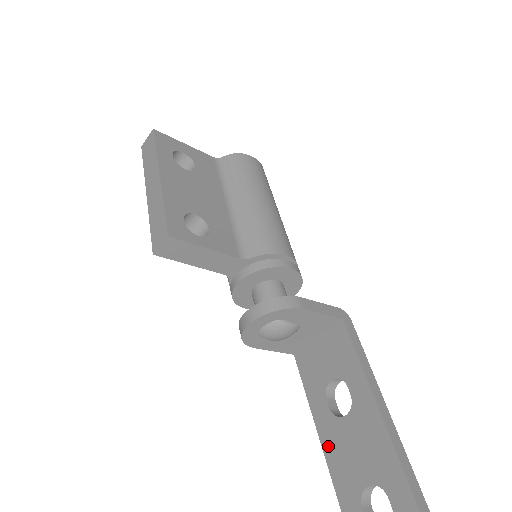
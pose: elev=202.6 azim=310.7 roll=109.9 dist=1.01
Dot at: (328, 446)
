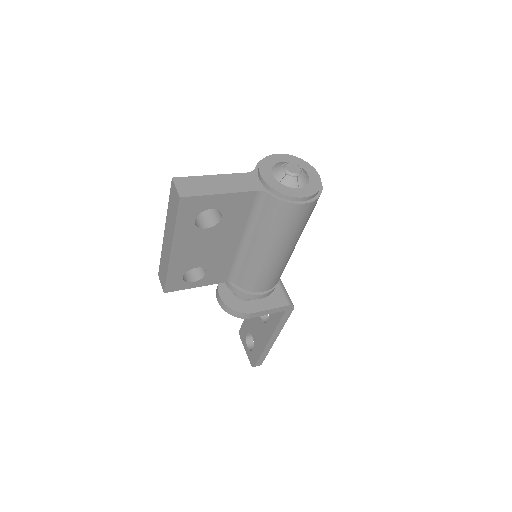
Dot at: occluded
